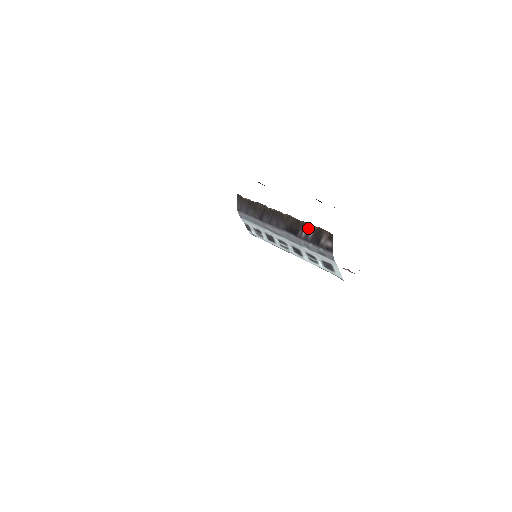
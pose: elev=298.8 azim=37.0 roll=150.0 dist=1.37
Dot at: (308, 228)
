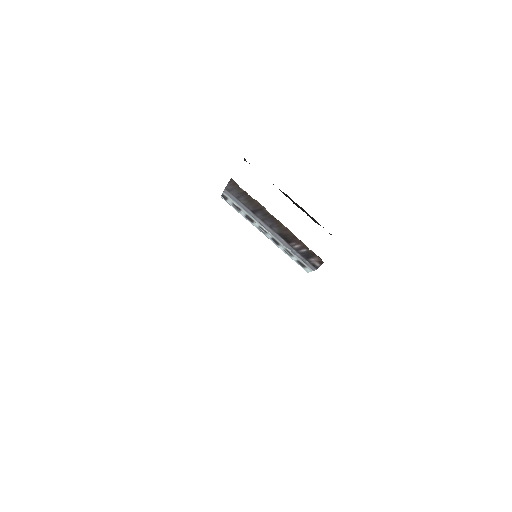
Dot at: (303, 246)
